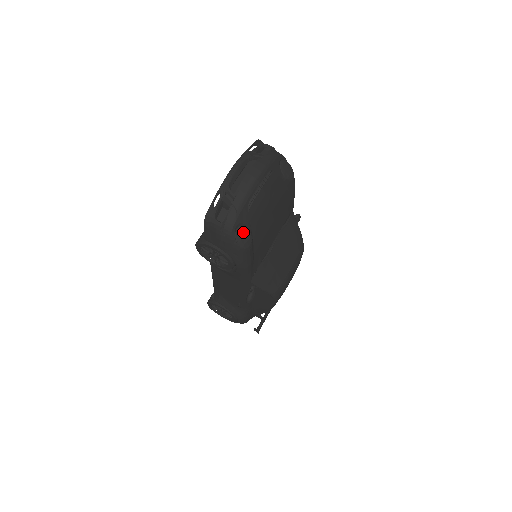
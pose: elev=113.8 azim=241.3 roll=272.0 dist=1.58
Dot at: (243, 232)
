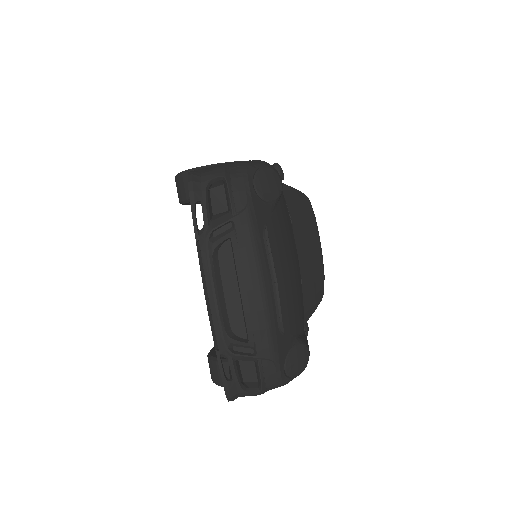
Dot at: (293, 359)
